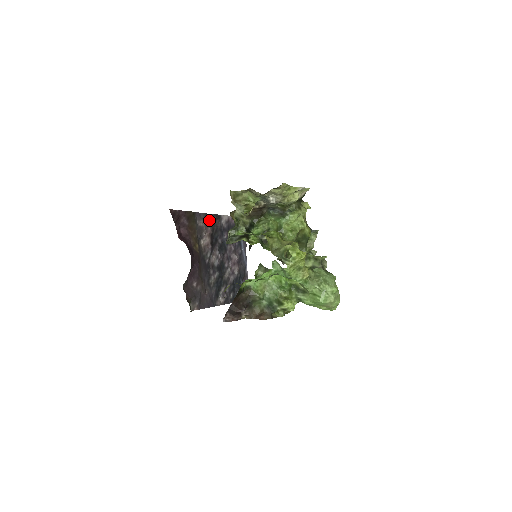
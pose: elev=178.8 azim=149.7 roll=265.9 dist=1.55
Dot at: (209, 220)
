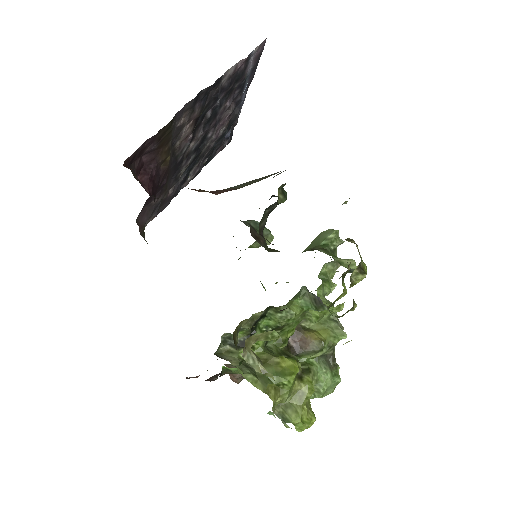
Dot at: (198, 99)
